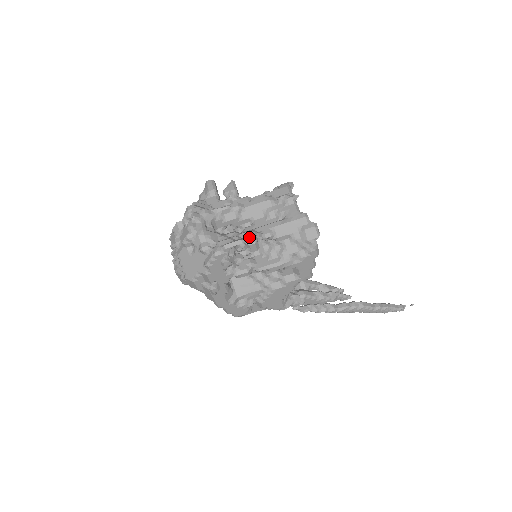
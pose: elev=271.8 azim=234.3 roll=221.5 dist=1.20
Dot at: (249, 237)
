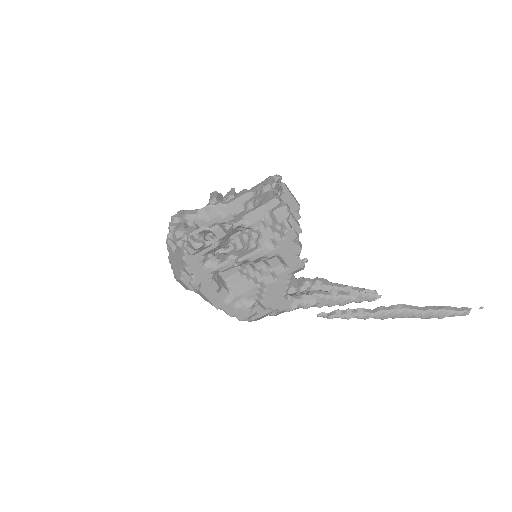
Dot at: (213, 224)
